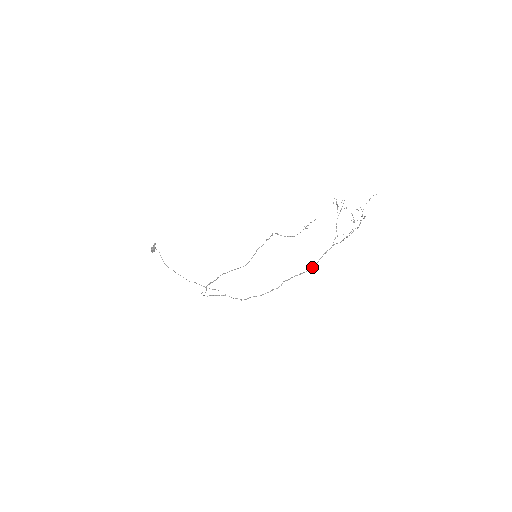
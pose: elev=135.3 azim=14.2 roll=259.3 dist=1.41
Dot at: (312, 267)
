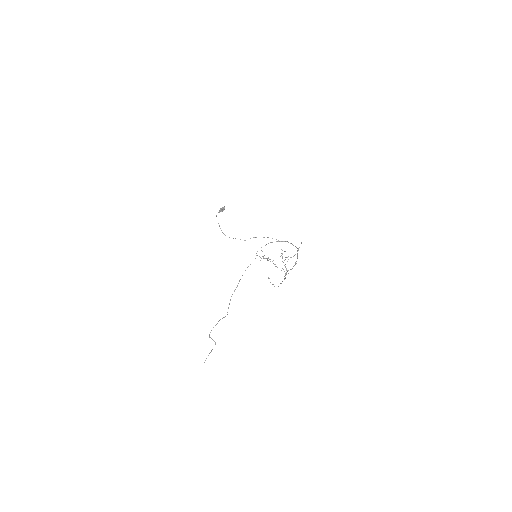
Dot at: occluded
